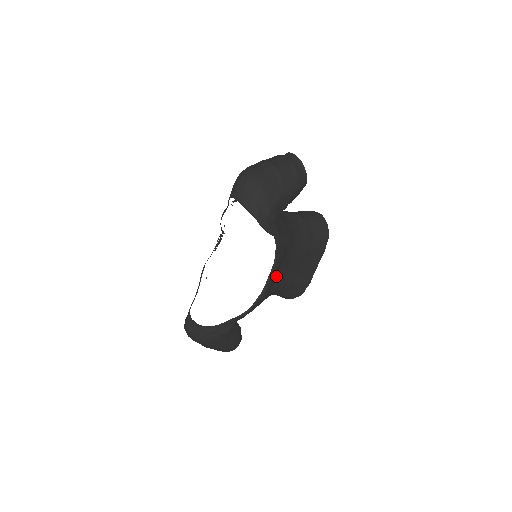
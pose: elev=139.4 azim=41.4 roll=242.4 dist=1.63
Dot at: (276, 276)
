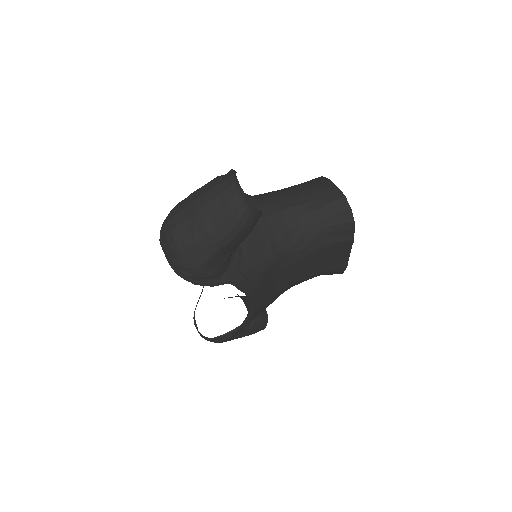
Dot at: (271, 290)
